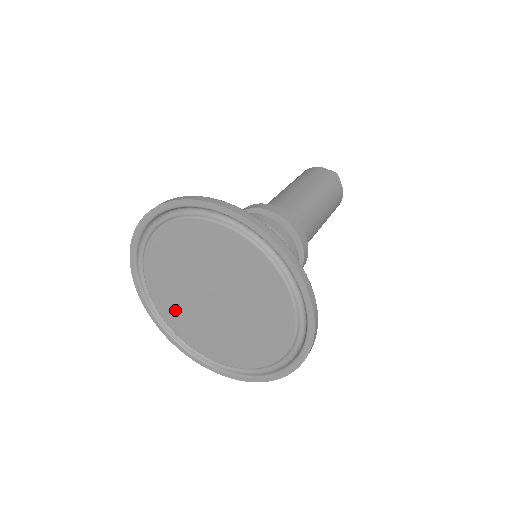
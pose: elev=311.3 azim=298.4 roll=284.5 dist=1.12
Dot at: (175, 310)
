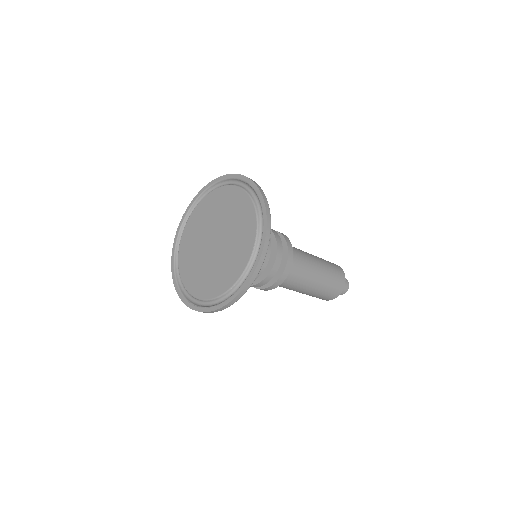
Dot at: (188, 254)
